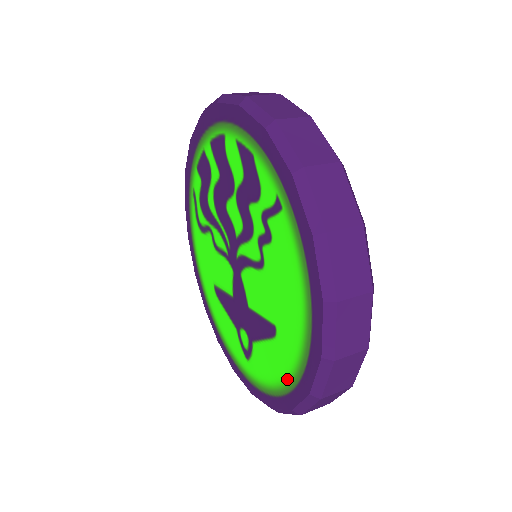
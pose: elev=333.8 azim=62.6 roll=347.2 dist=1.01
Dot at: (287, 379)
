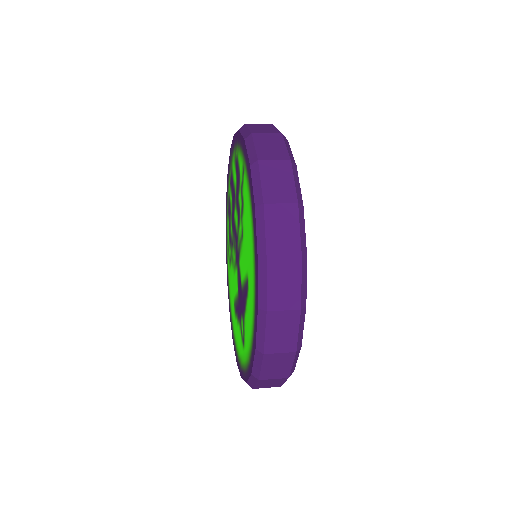
Dot at: (252, 318)
